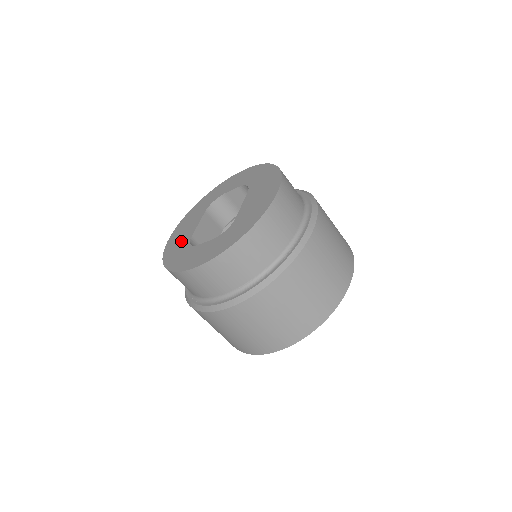
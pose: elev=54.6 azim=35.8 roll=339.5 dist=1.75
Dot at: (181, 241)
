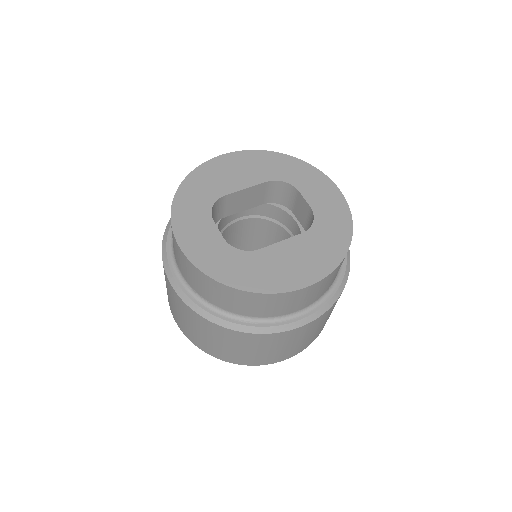
Dot at: (216, 183)
